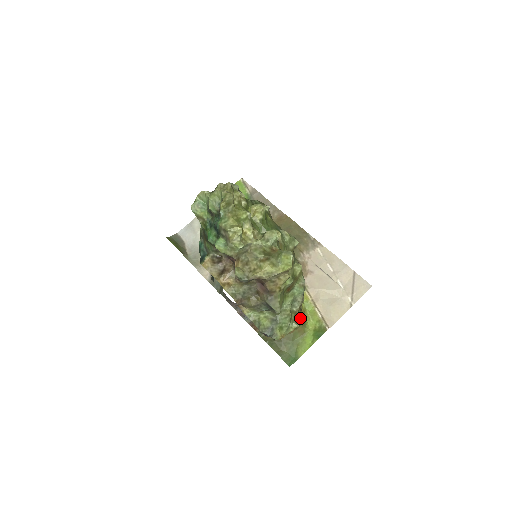
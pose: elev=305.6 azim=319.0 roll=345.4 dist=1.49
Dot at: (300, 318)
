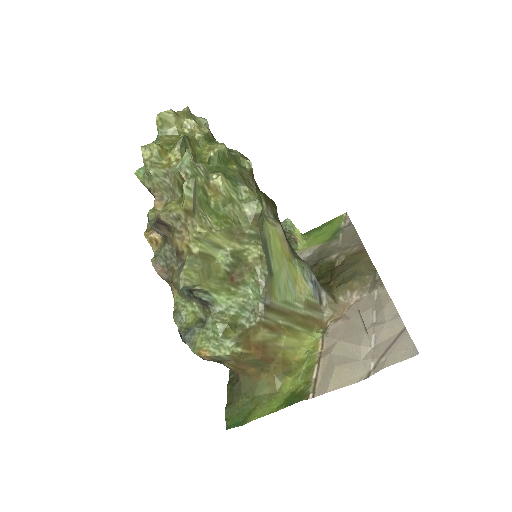
Dot at: (260, 350)
